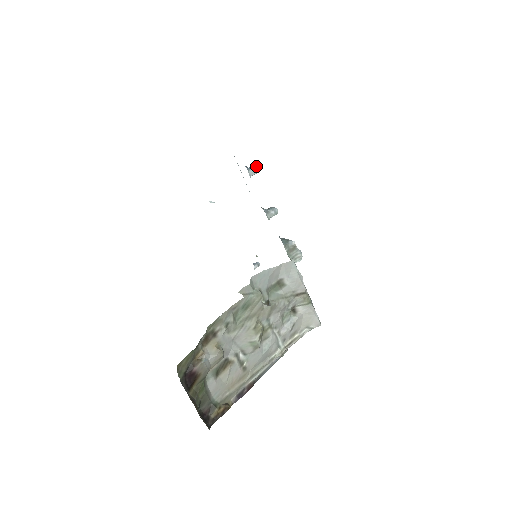
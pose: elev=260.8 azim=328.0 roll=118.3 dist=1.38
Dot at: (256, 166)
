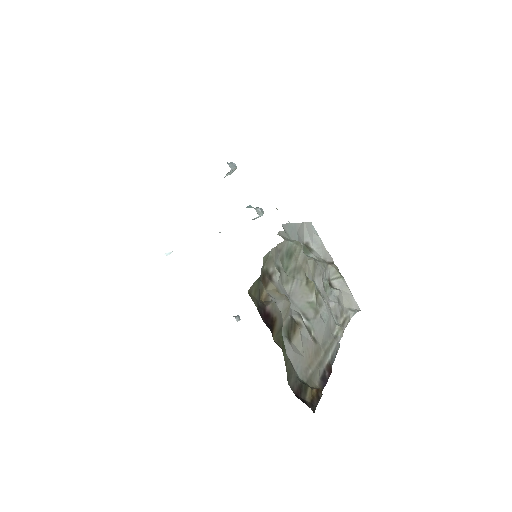
Dot at: (232, 163)
